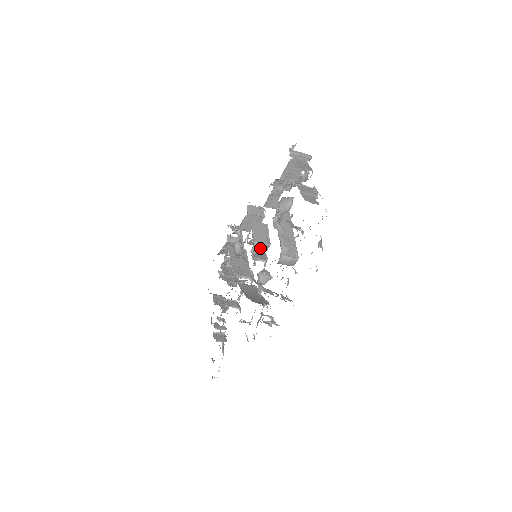
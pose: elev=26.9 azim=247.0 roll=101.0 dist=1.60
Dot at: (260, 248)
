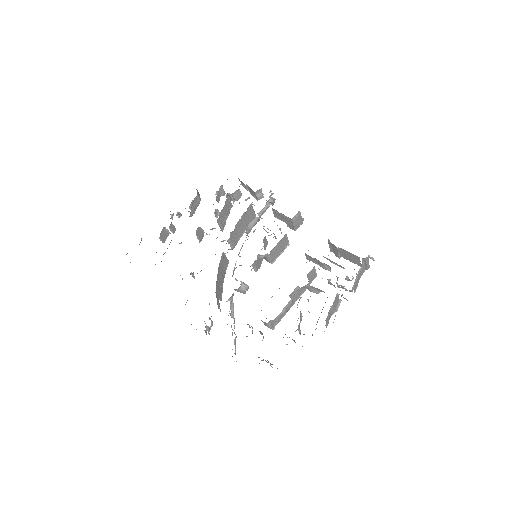
Dot at: (265, 257)
